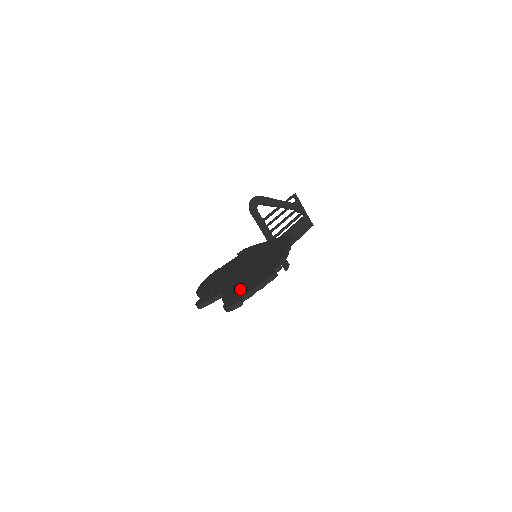
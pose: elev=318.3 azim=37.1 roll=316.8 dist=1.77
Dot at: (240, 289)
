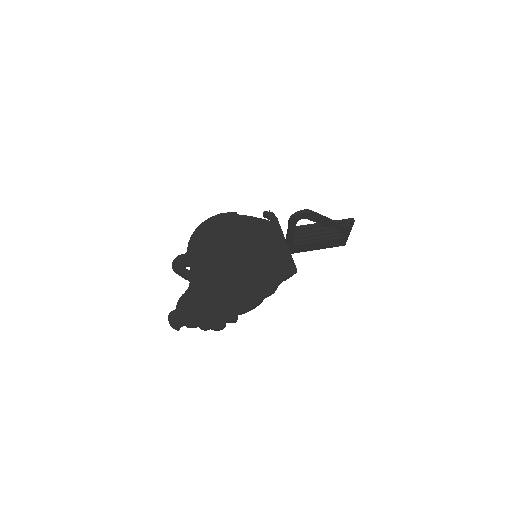
Dot at: (196, 306)
